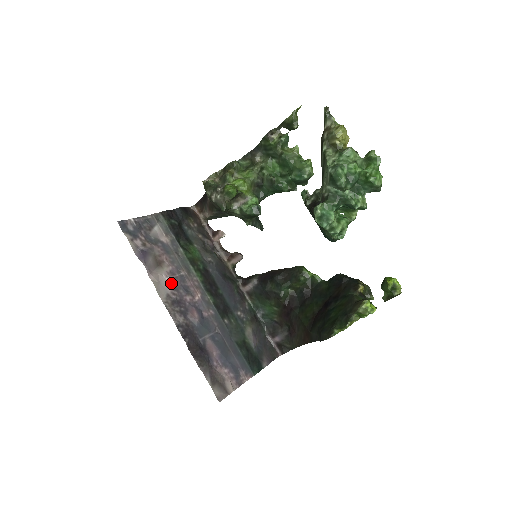
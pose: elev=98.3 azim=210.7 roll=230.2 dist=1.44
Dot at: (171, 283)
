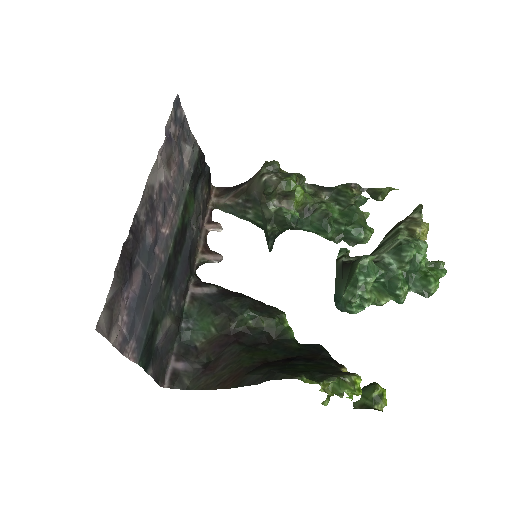
Dot at: (162, 187)
